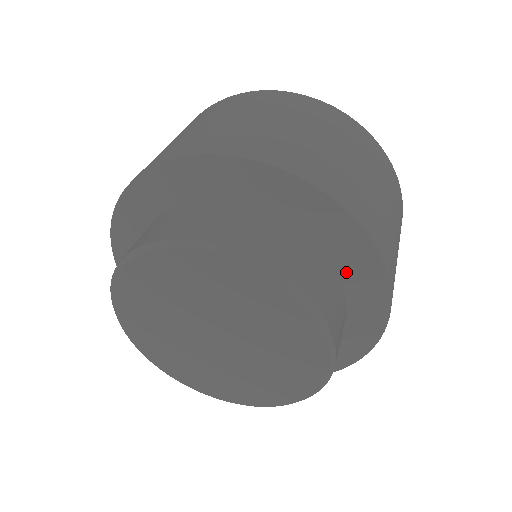
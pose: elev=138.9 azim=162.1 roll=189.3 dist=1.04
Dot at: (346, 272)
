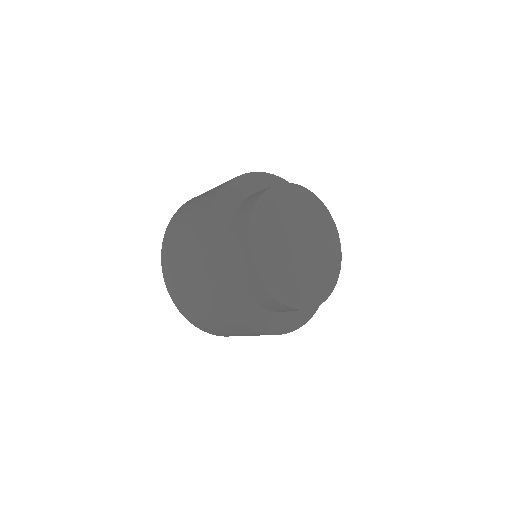
Dot at: occluded
